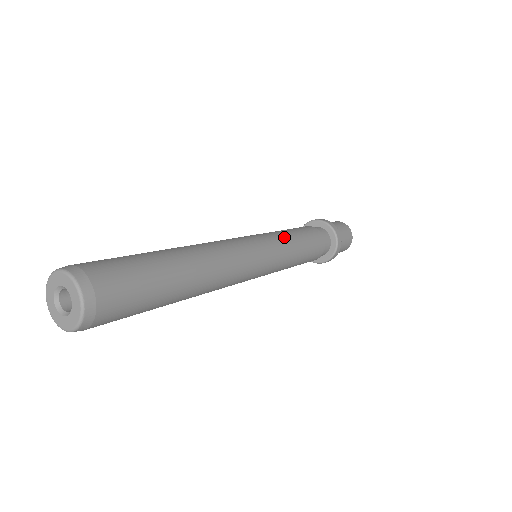
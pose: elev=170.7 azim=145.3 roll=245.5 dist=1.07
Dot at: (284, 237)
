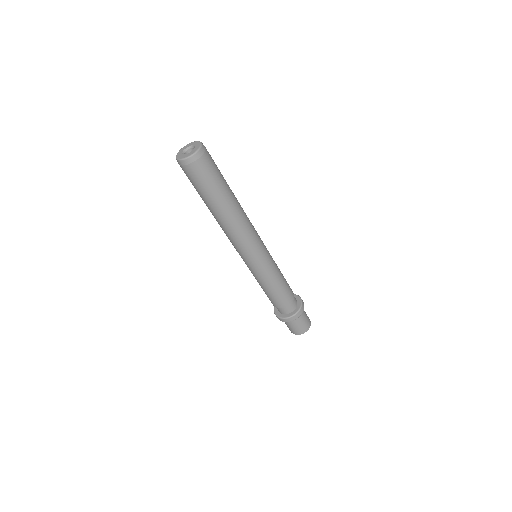
Dot at: occluded
